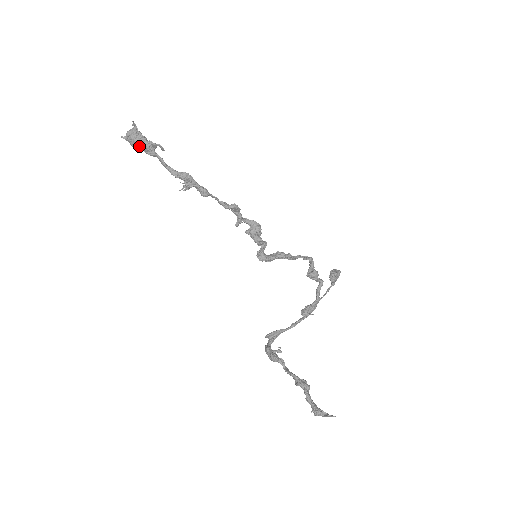
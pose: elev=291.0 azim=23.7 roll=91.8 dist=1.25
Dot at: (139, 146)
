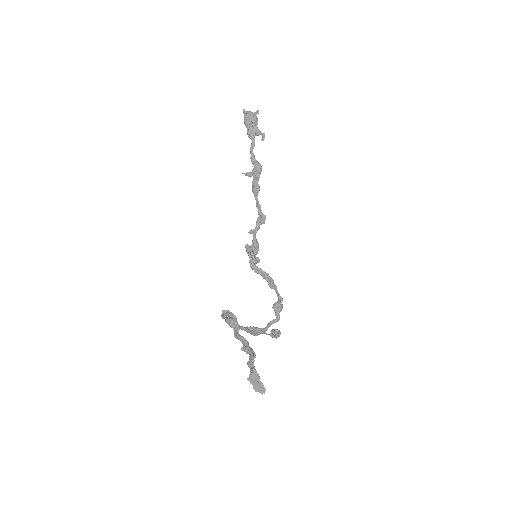
Dot at: (251, 123)
